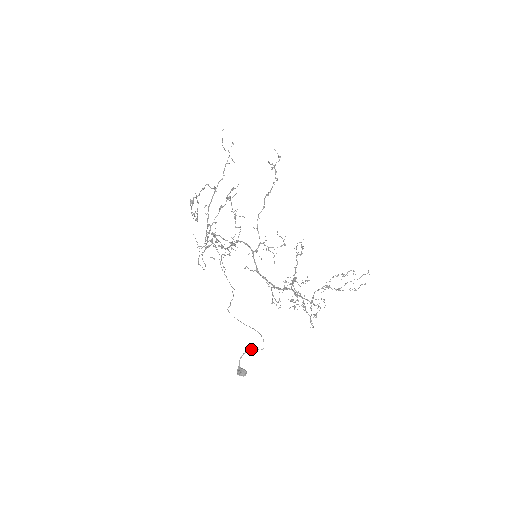
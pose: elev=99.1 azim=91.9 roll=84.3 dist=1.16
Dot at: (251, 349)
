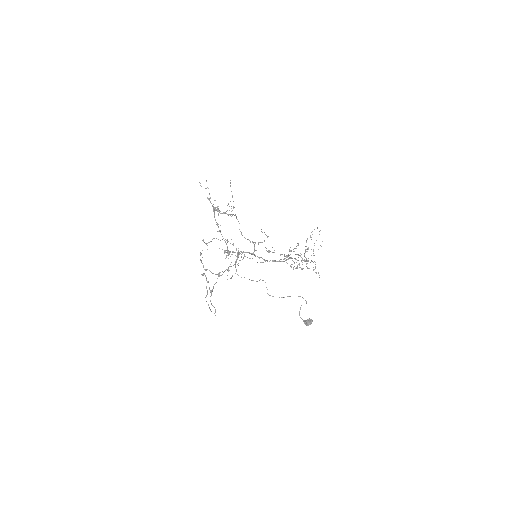
Dot at: (301, 305)
